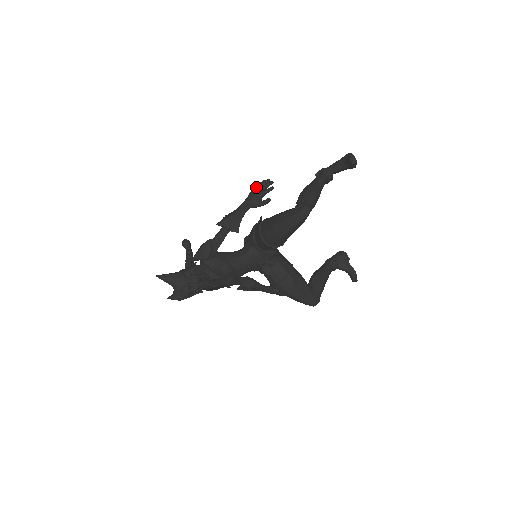
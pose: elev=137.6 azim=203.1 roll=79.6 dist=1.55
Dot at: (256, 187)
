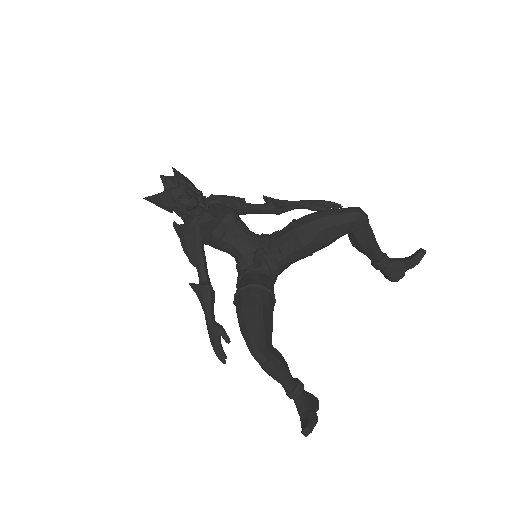
Dot at: occluded
